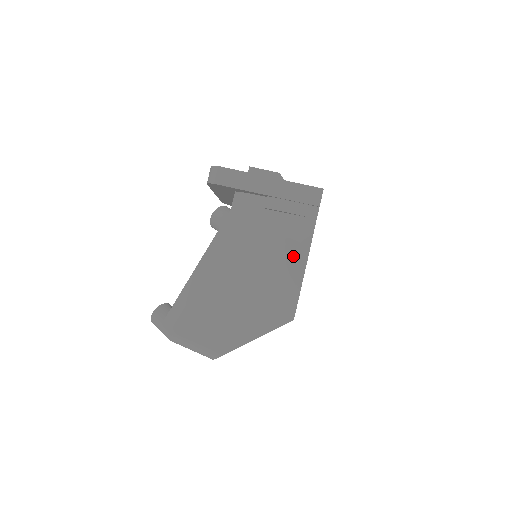
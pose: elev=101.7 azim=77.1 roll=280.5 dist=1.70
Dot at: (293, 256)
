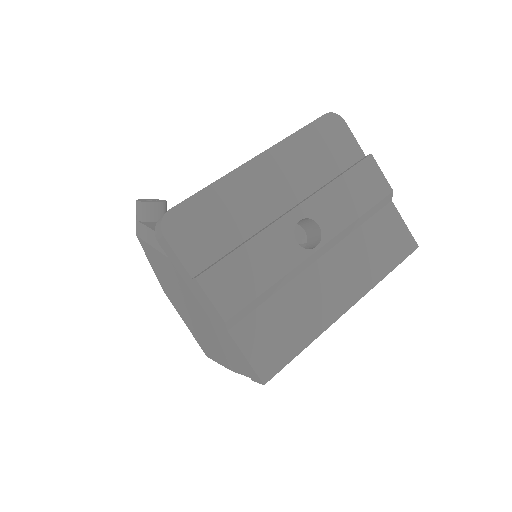
Dot at: (218, 350)
